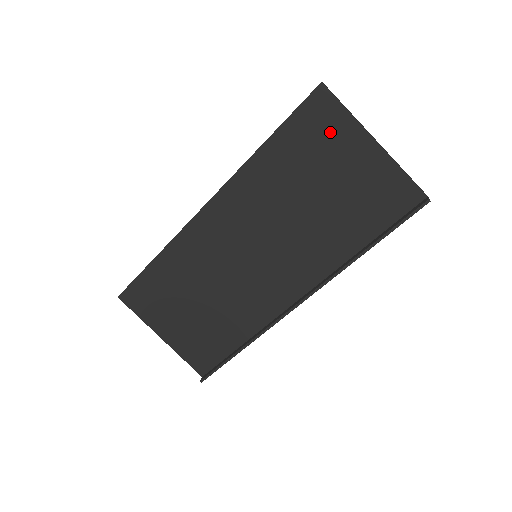
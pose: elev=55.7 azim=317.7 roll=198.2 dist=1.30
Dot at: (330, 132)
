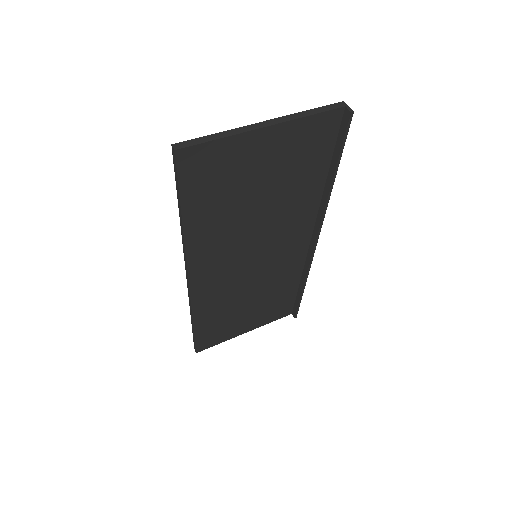
Dot at: (223, 163)
